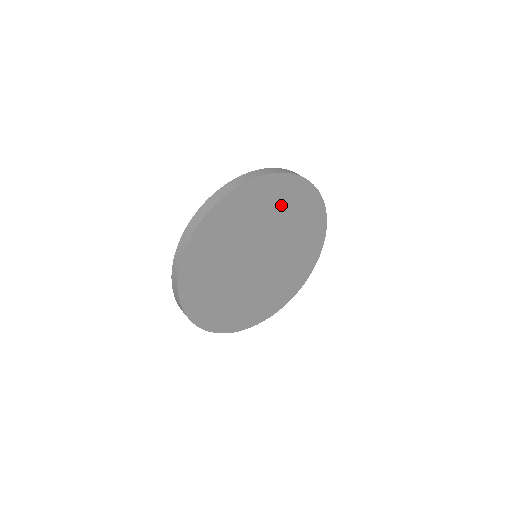
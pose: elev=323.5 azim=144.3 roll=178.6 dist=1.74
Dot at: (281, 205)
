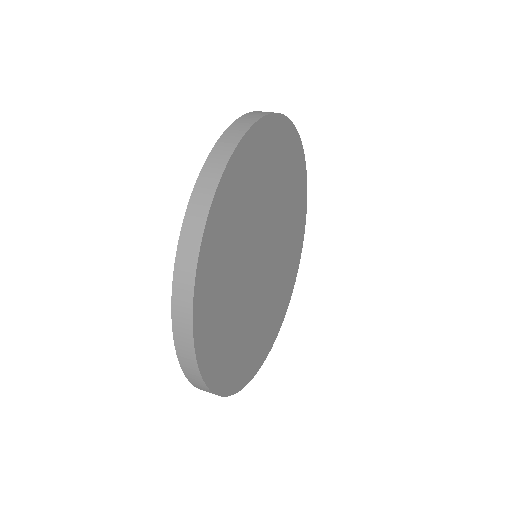
Dot at: (270, 168)
